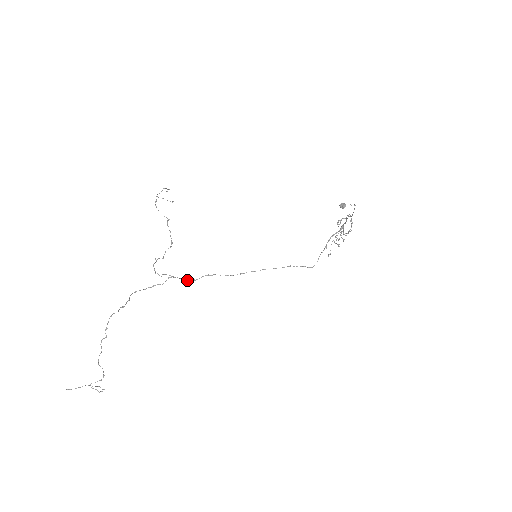
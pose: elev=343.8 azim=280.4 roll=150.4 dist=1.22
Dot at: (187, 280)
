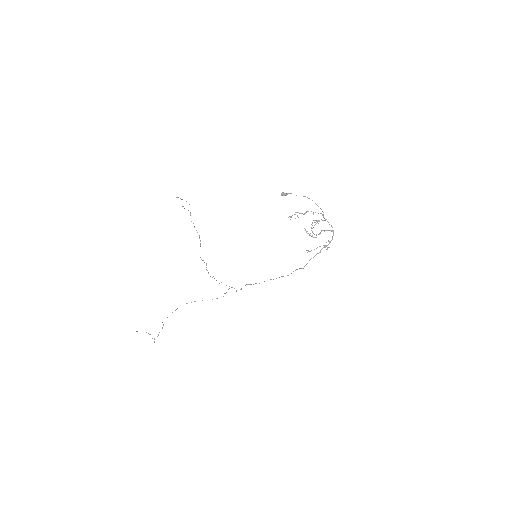
Dot at: occluded
